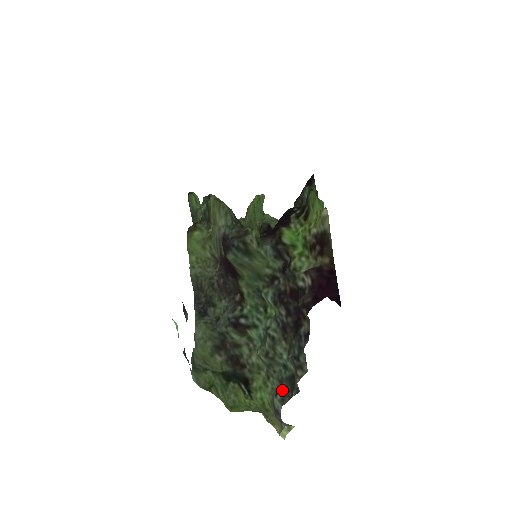
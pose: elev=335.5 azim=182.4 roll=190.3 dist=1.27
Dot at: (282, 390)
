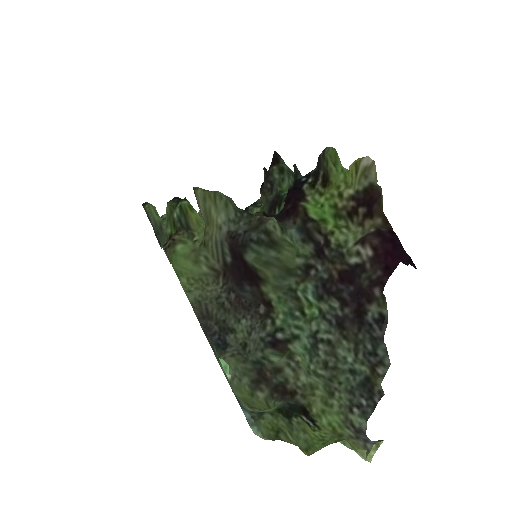
Dot at: (356, 402)
